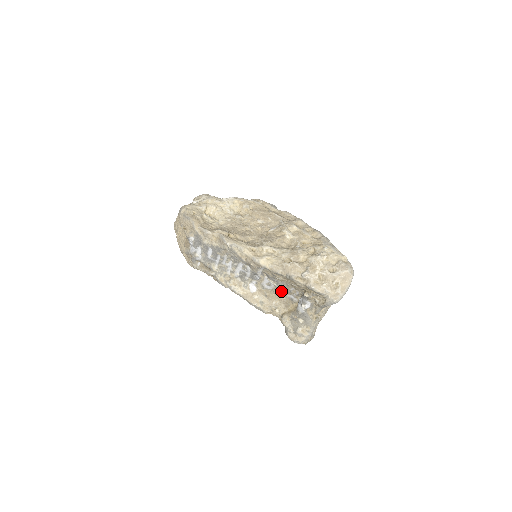
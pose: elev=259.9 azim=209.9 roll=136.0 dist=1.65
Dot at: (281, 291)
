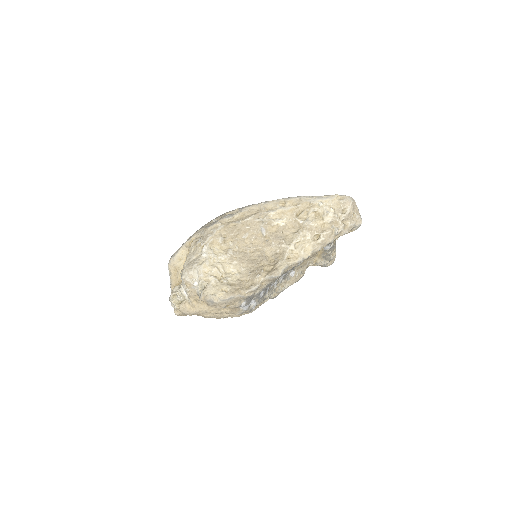
Dot at: occluded
